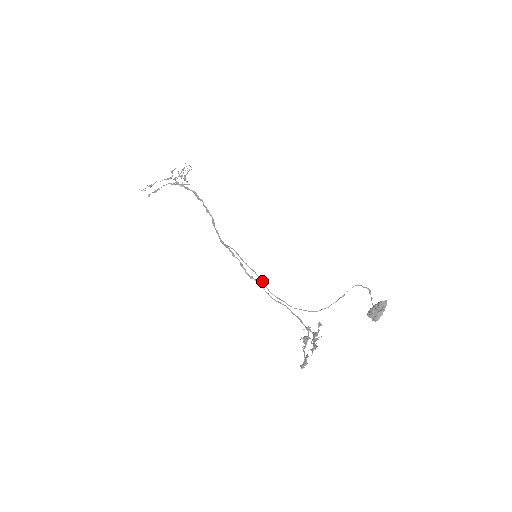
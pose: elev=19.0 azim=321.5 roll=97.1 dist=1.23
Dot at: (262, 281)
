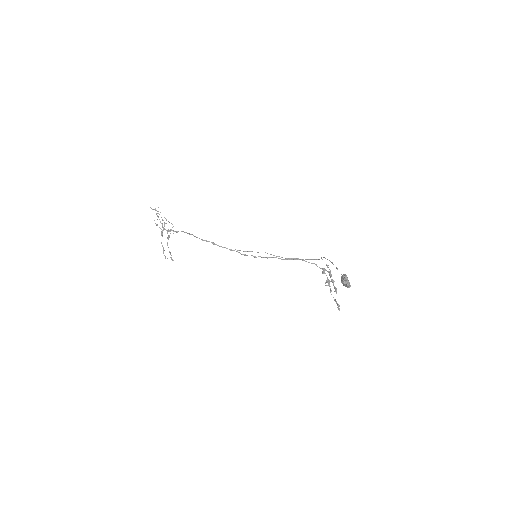
Dot at: occluded
